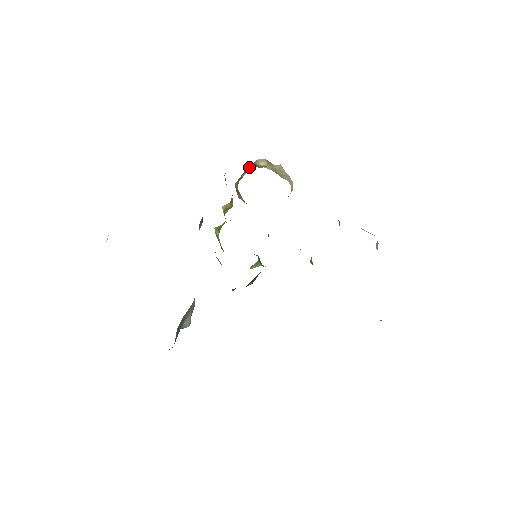
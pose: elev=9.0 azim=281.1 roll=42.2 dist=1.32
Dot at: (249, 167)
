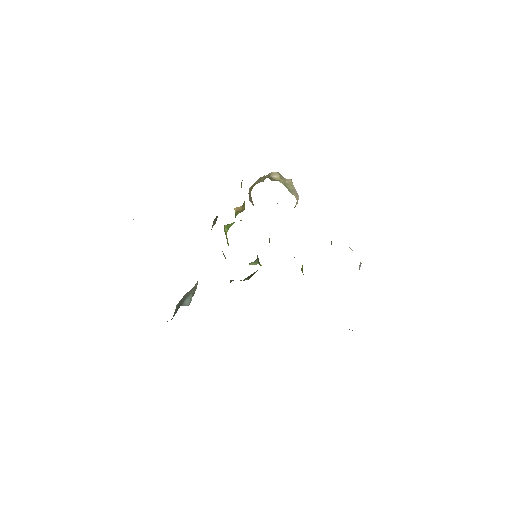
Dot at: (264, 176)
